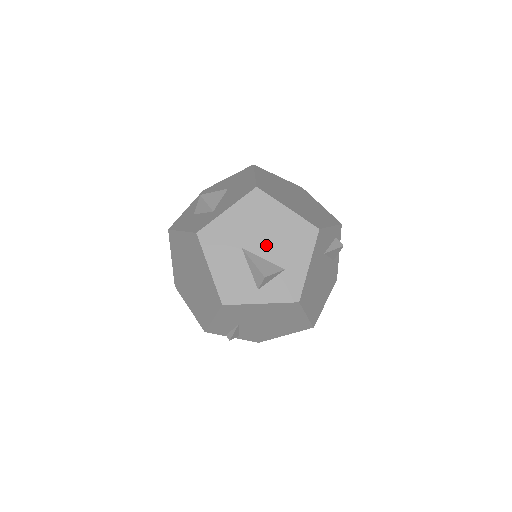
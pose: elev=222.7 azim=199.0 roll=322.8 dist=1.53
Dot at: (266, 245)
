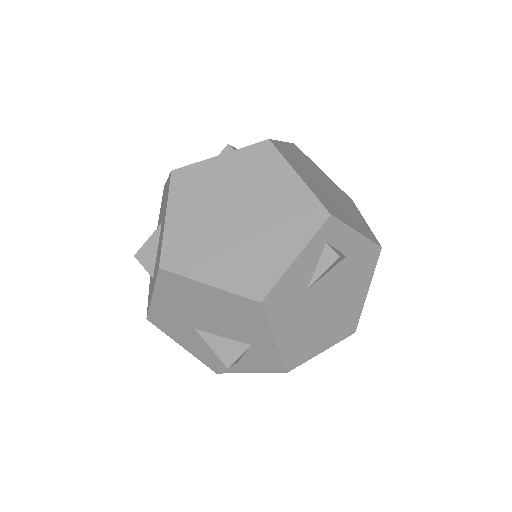
Dot at: (215, 324)
